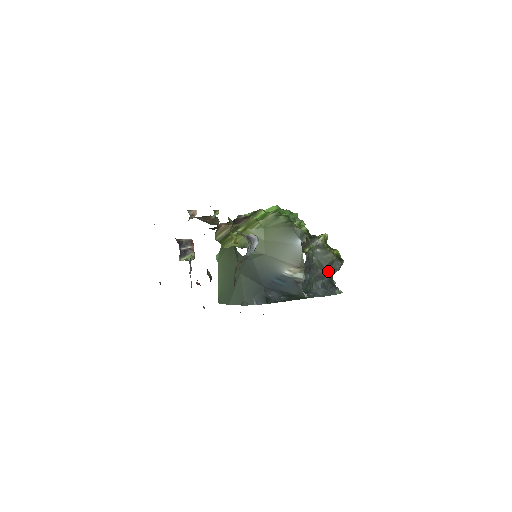
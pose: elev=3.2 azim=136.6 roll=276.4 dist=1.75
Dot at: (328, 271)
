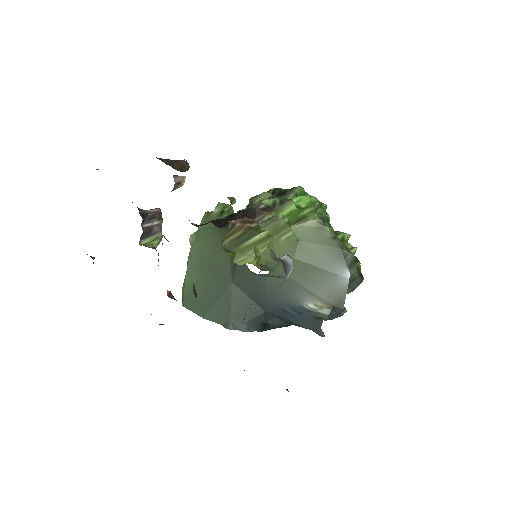
Dot at: occluded
